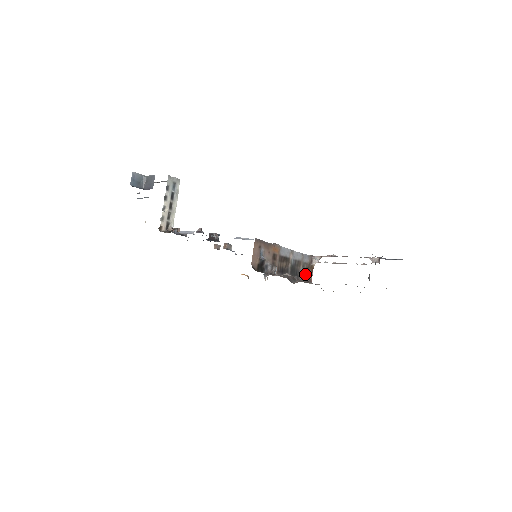
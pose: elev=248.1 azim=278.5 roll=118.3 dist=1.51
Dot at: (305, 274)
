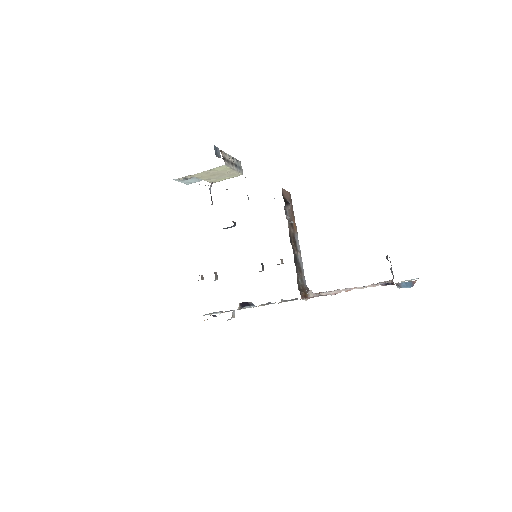
Dot at: (299, 285)
